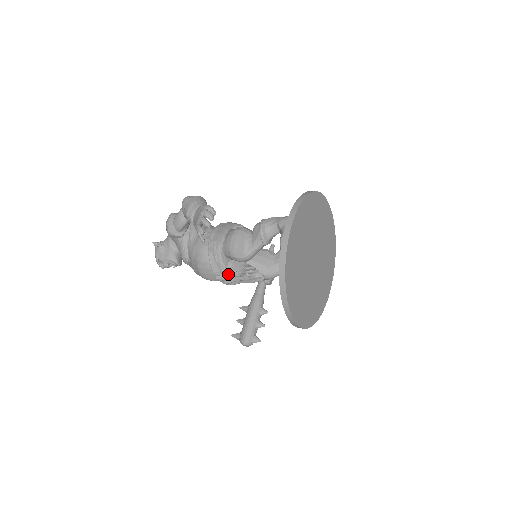
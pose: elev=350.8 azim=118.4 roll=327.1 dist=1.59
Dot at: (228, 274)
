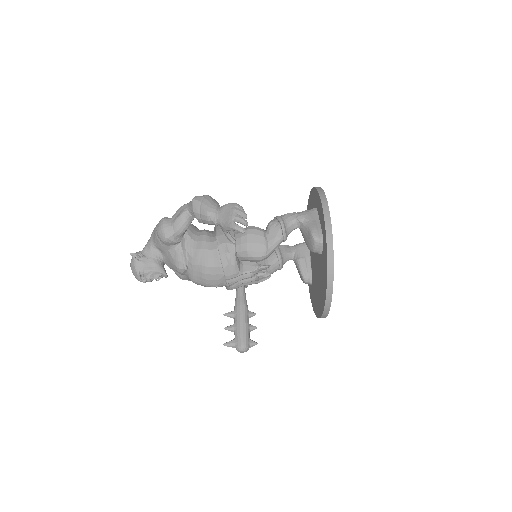
Dot at: (240, 277)
